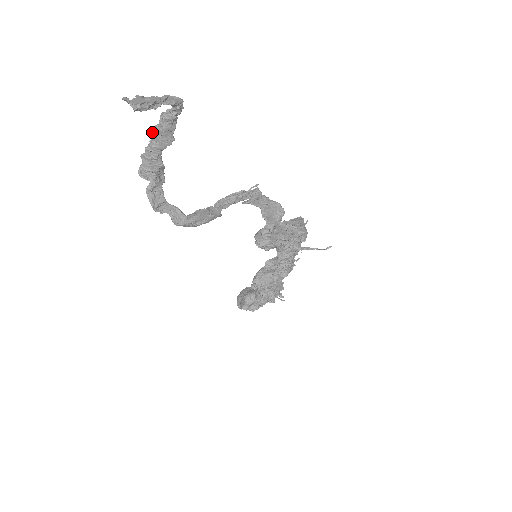
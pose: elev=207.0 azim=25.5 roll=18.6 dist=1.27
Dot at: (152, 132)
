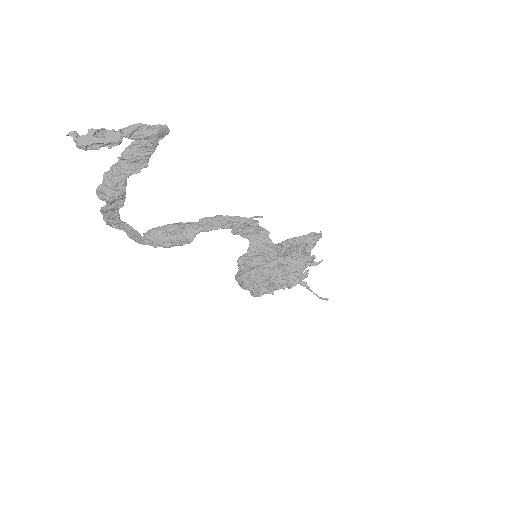
Dot at: (117, 157)
